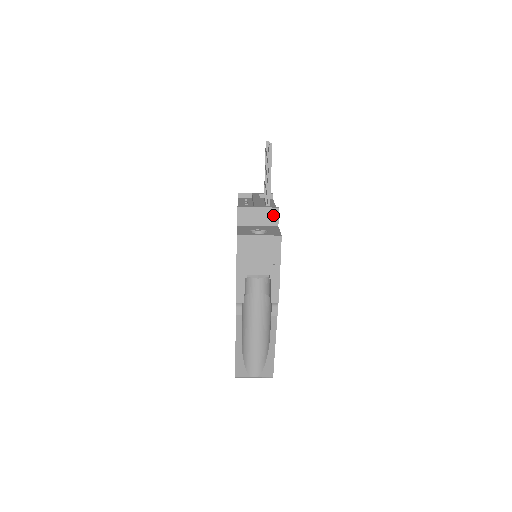
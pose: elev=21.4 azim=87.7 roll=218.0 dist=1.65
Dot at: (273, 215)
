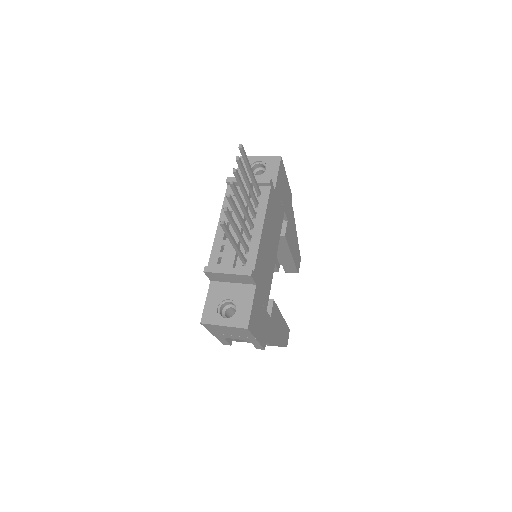
Dot at: (246, 279)
